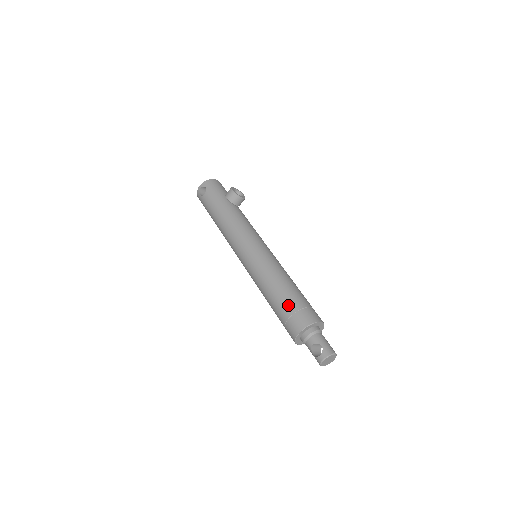
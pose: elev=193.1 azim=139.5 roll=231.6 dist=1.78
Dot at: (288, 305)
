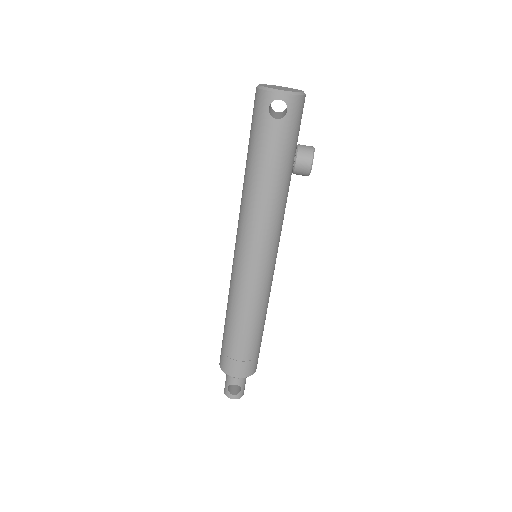
Dot at: (248, 351)
